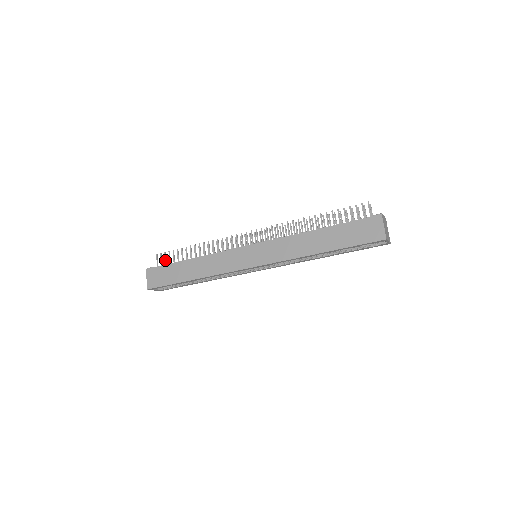
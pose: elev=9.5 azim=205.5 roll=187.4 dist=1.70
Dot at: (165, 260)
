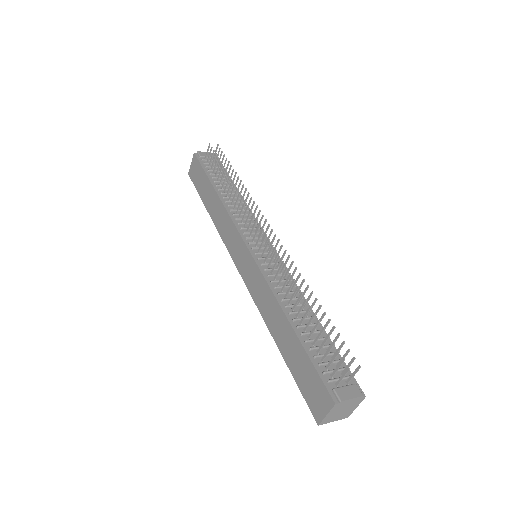
Dot at: (210, 159)
